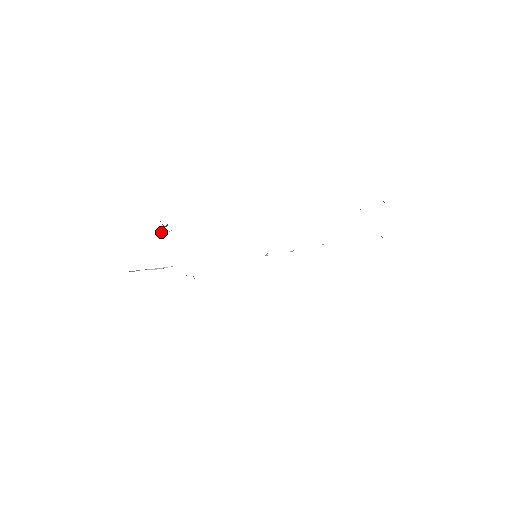
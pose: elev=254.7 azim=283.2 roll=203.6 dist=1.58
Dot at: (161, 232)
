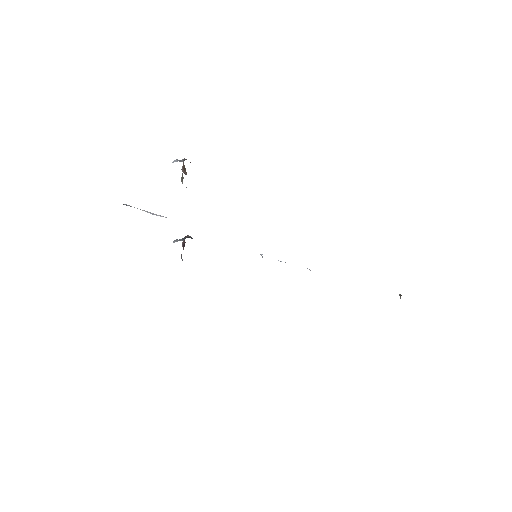
Dot at: (181, 181)
